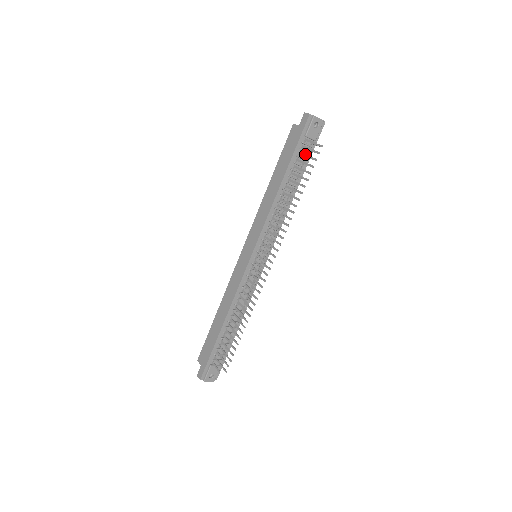
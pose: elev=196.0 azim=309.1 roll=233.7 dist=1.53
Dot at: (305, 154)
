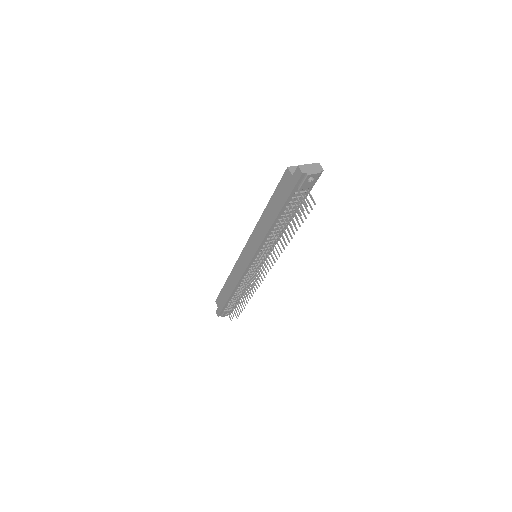
Dot at: (297, 207)
